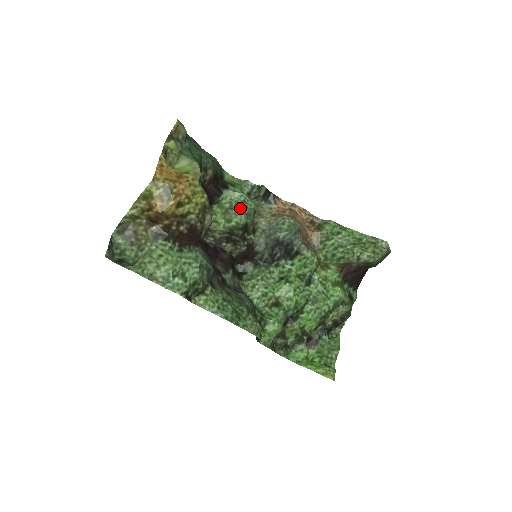
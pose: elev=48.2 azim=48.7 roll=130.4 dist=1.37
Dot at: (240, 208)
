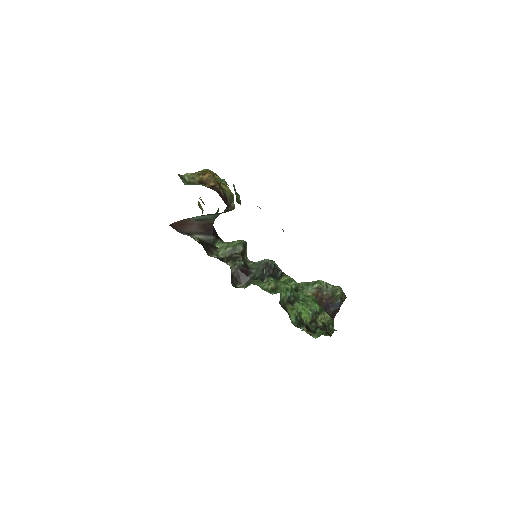
Dot at: occluded
